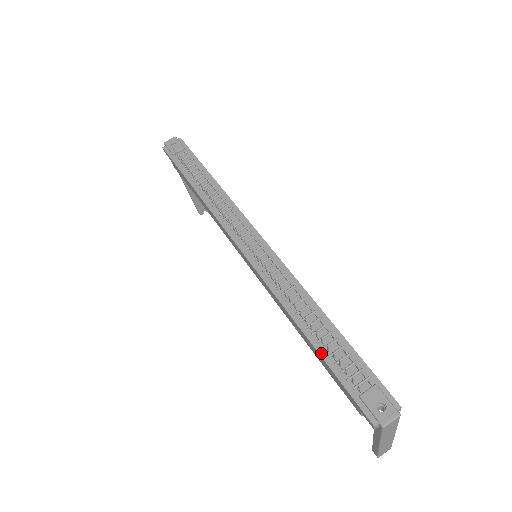
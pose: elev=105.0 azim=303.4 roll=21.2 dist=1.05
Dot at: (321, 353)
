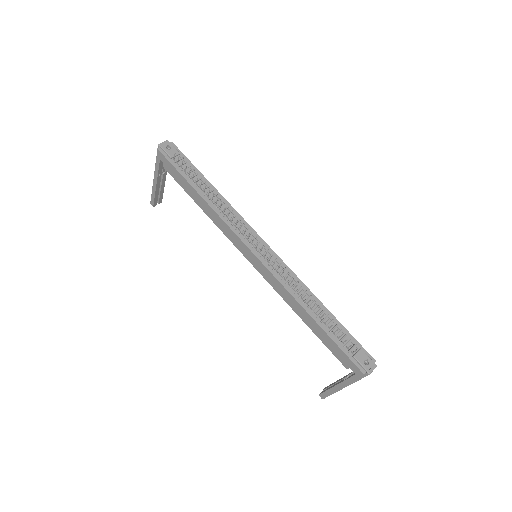
Dot at: (325, 329)
